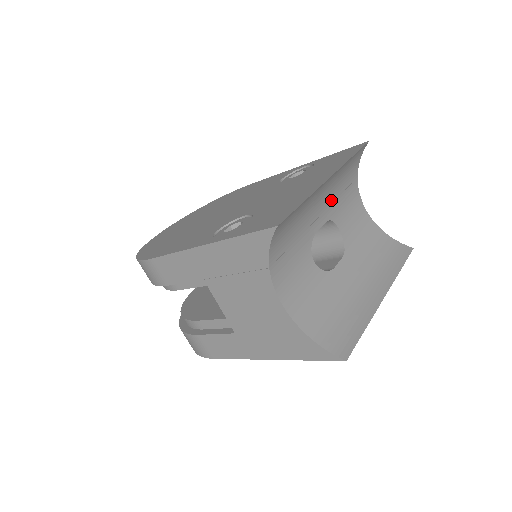
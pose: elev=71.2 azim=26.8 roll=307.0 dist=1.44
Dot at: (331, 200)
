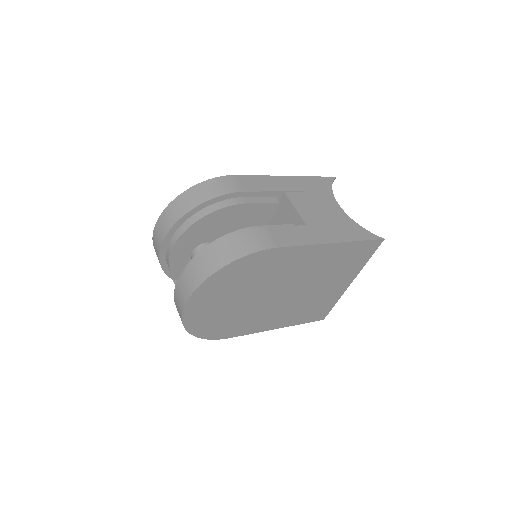
Dot at: occluded
